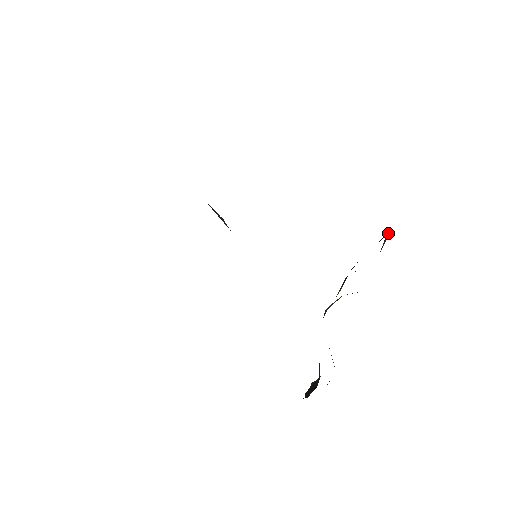
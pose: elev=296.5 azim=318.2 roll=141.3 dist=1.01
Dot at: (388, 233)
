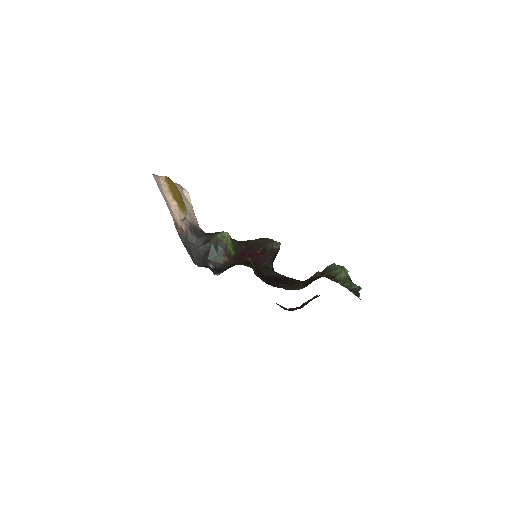
Dot at: occluded
